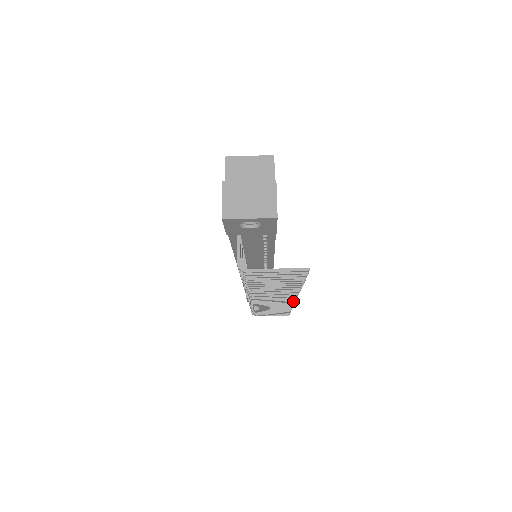
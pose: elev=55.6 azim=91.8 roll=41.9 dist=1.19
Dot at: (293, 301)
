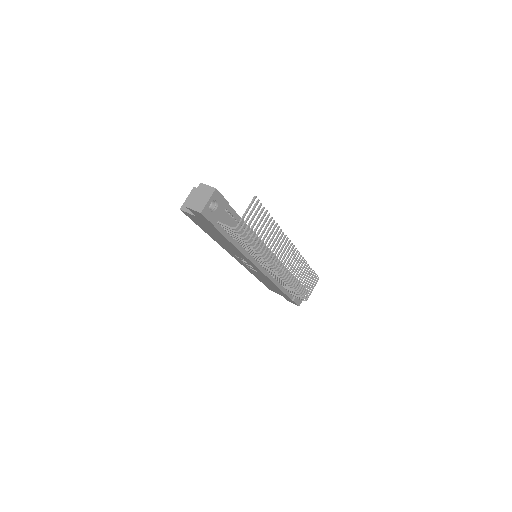
Dot at: (295, 249)
